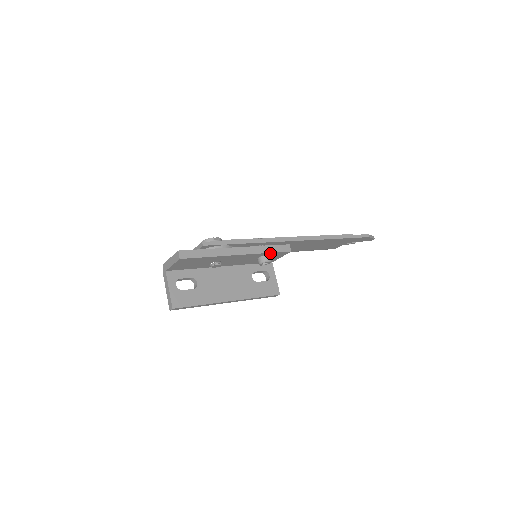
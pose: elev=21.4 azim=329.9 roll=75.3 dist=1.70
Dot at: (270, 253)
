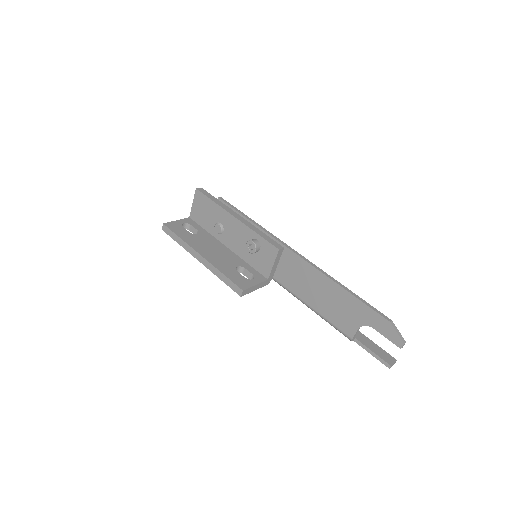
Dot at: (260, 238)
